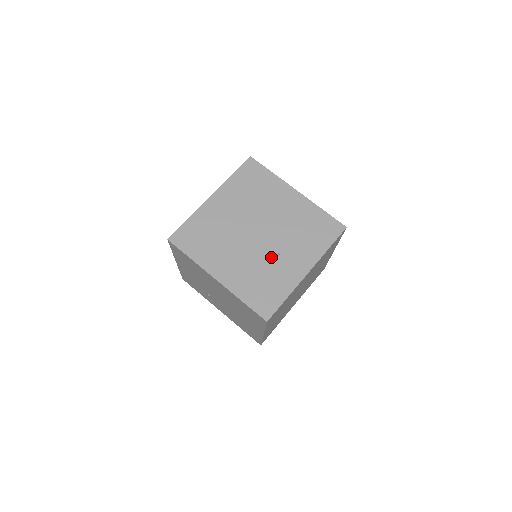
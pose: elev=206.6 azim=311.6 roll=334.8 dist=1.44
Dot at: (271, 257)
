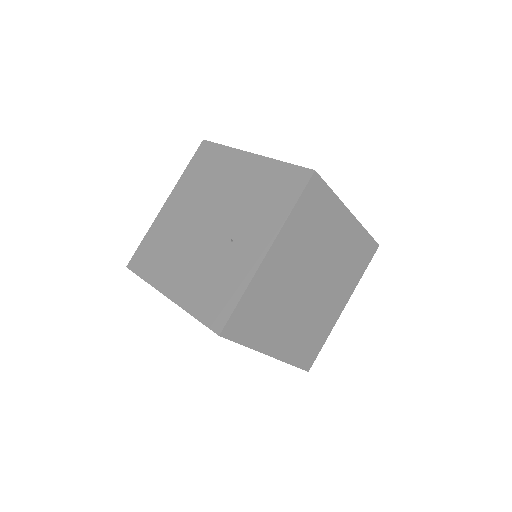
Dot at: (223, 248)
